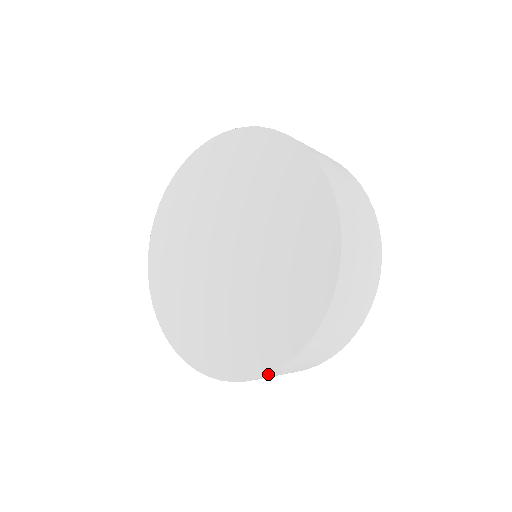
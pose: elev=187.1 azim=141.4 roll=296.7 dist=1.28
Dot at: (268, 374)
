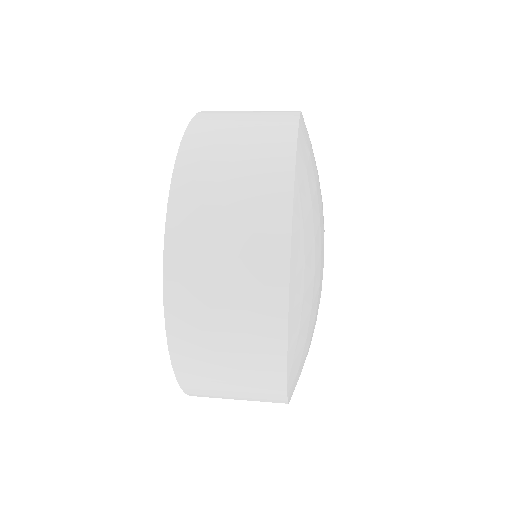
Dot at: occluded
